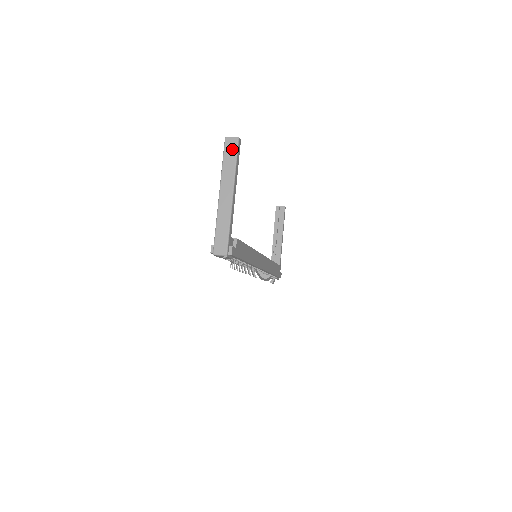
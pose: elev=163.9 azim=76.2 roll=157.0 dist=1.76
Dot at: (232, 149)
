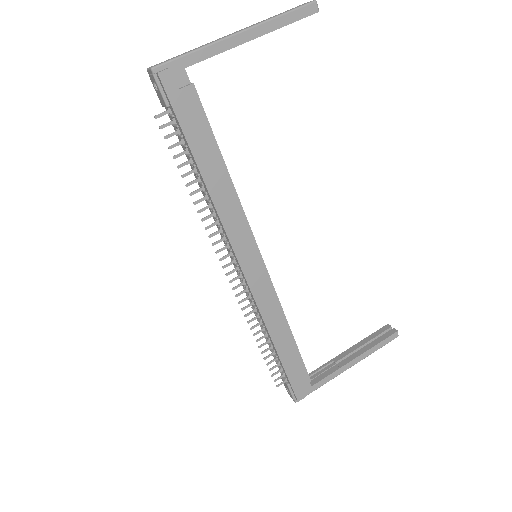
Dot at: (296, 7)
